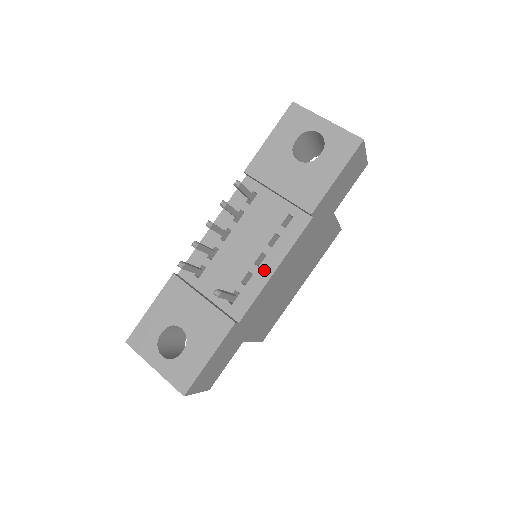
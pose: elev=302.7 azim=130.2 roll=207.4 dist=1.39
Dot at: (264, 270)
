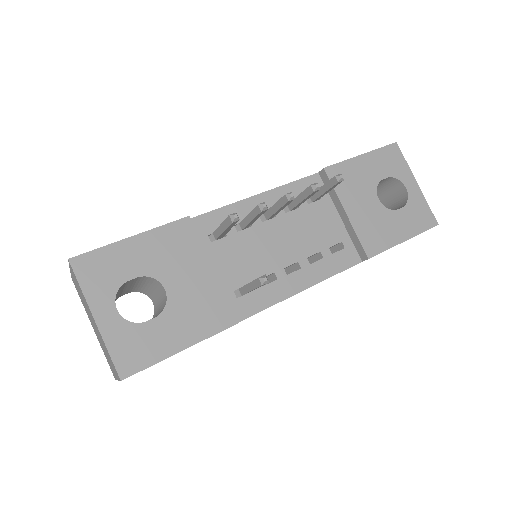
Dot at: (291, 282)
